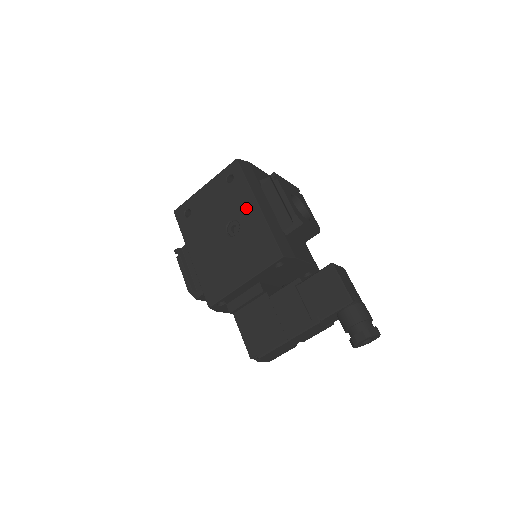
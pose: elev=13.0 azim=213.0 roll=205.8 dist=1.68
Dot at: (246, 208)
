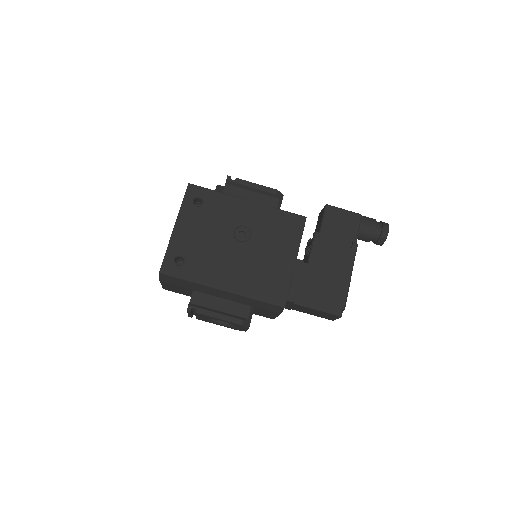
Dot at: (239, 210)
